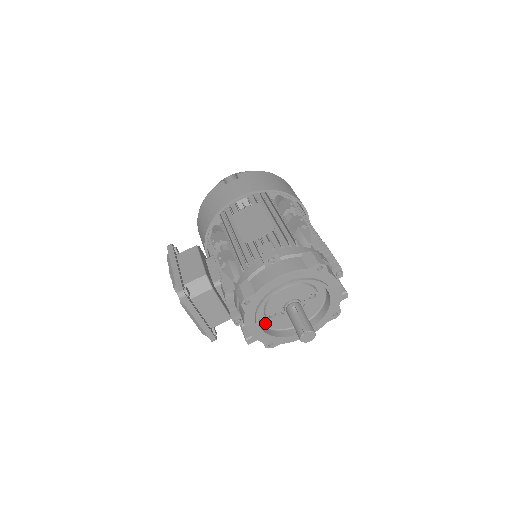
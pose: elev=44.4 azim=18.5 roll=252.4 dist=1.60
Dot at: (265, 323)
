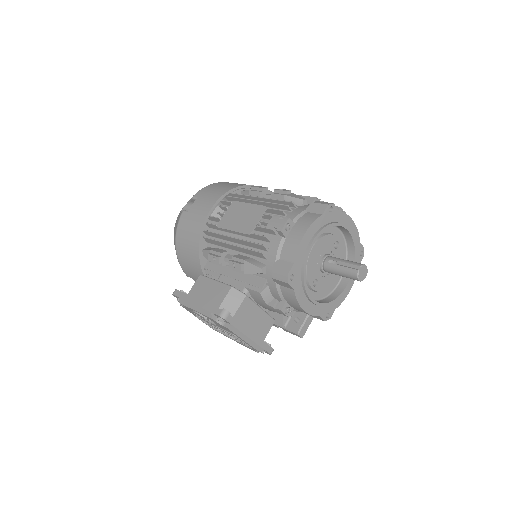
Dot at: (312, 296)
